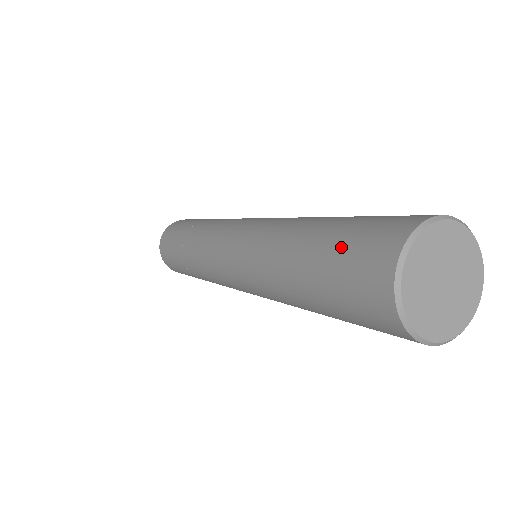
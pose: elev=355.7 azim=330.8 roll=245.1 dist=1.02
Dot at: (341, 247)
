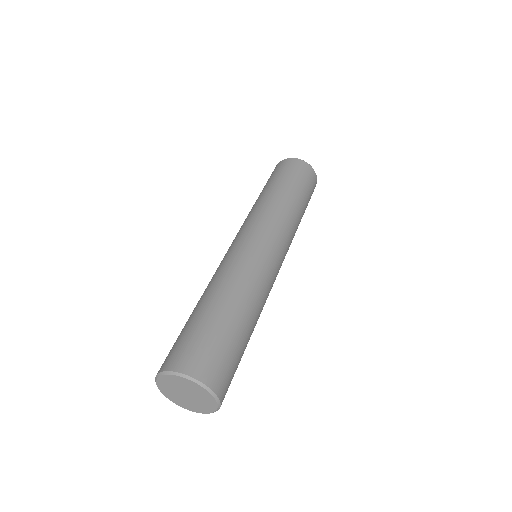
Dot at: (176, 340)
